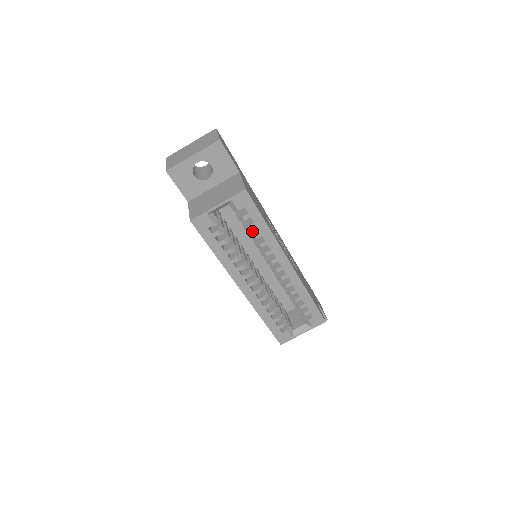
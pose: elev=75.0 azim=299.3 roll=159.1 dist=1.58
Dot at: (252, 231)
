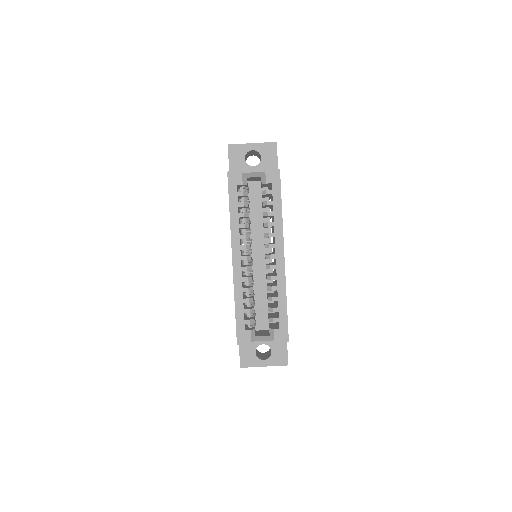
Dot at: occluded
